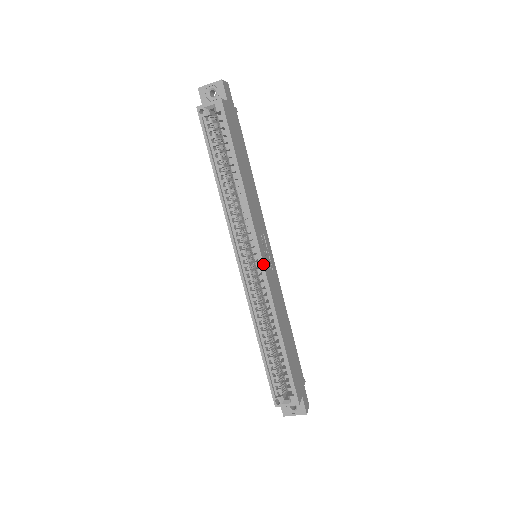
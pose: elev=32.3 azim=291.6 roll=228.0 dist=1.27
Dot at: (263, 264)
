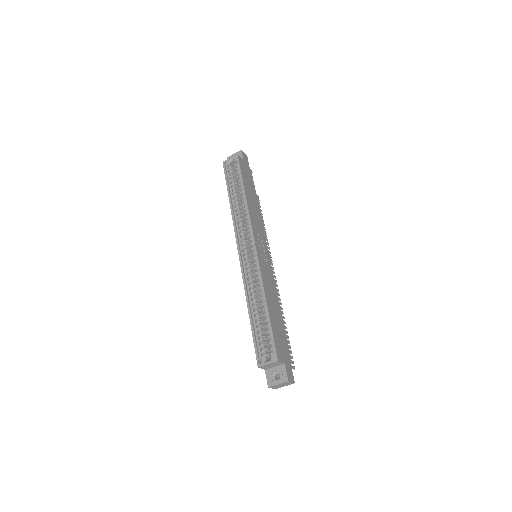
Dot at: (255, 247)
